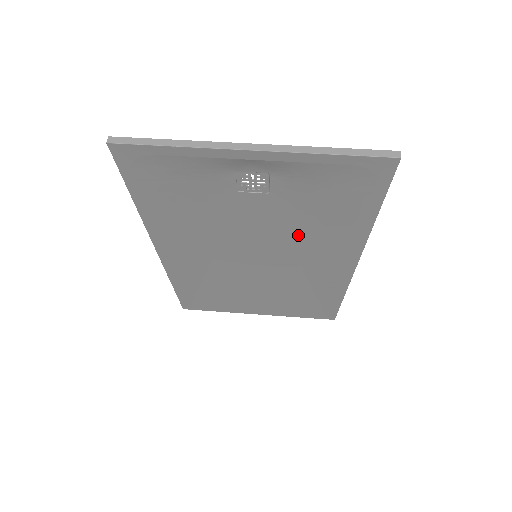
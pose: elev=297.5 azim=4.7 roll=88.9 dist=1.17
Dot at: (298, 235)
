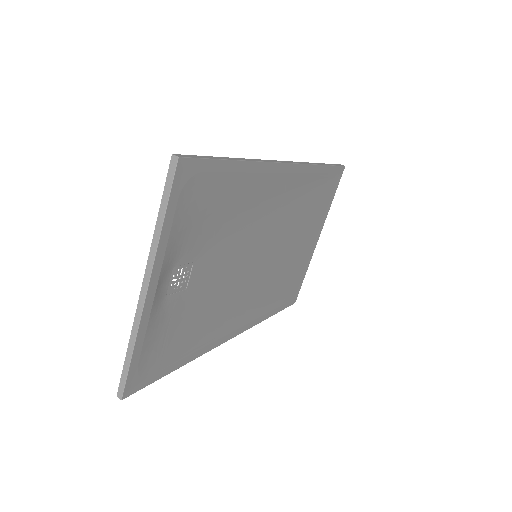
Dot at: (242, 226)
